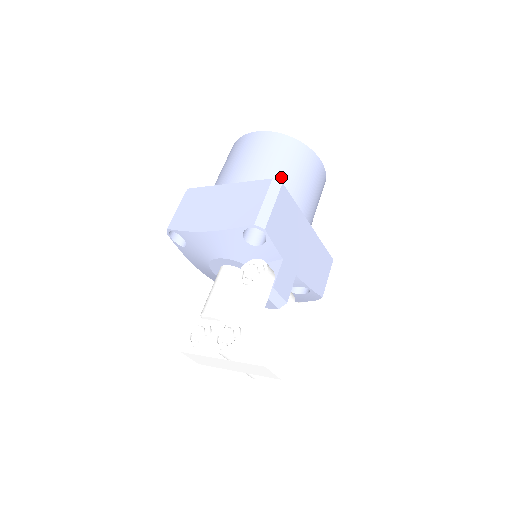
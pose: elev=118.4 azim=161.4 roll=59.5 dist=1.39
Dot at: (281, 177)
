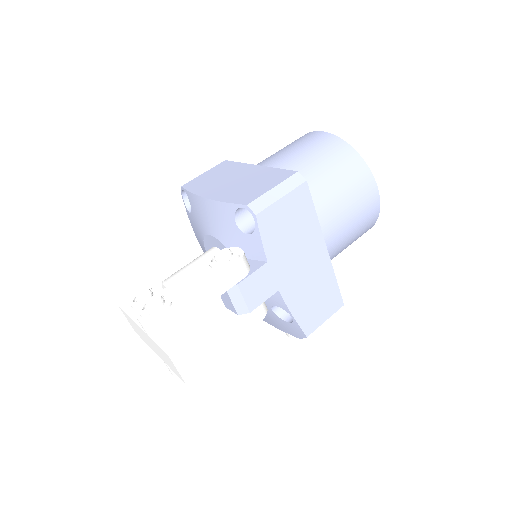
Dot at: (317, 181)
